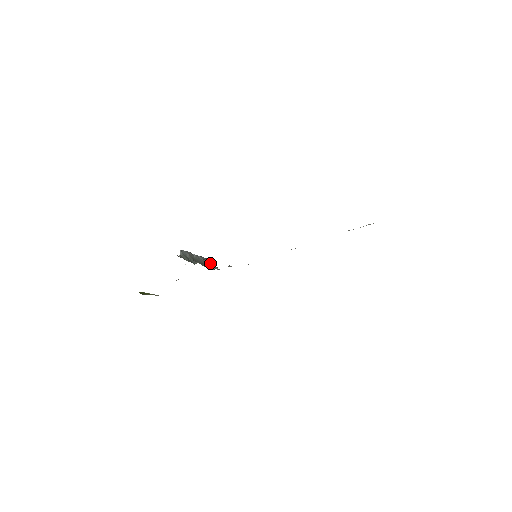
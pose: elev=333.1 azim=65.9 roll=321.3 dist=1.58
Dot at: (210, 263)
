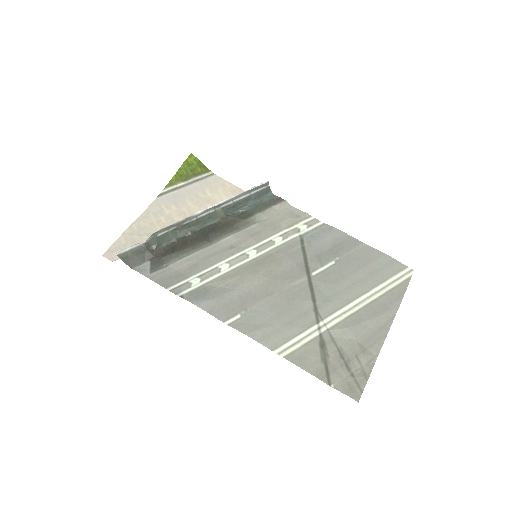
Dot at: (253, 194)
